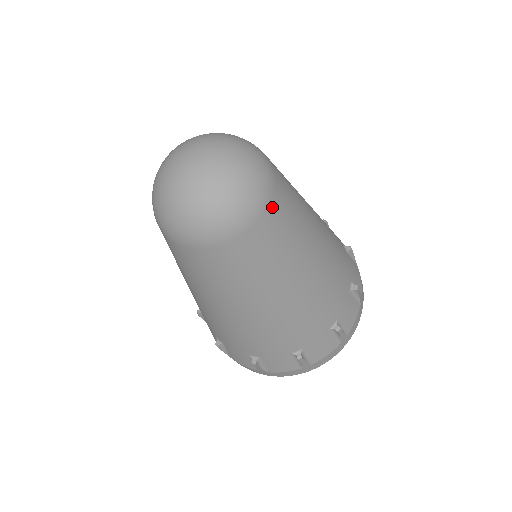
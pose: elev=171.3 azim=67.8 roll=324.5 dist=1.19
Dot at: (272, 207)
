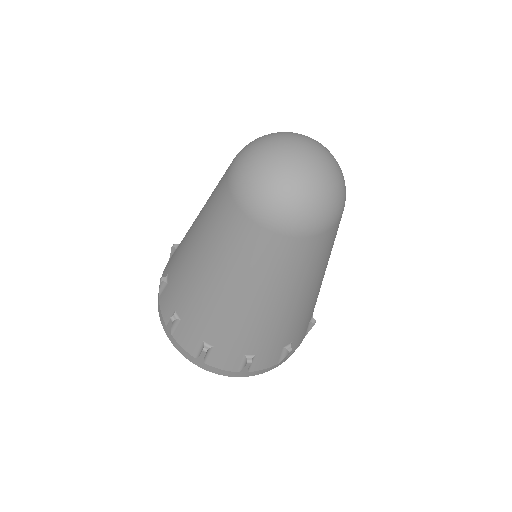
Dot at: occluded
